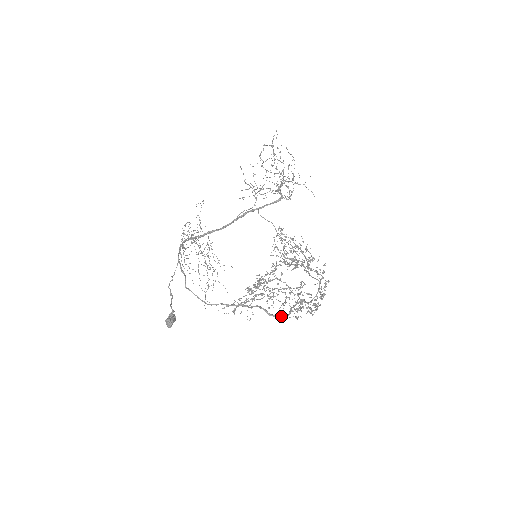
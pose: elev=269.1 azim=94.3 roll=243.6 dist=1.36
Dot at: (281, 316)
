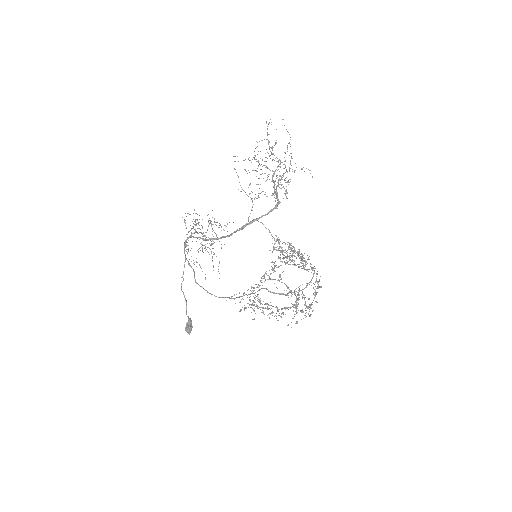
Dot at: (280, 294)
